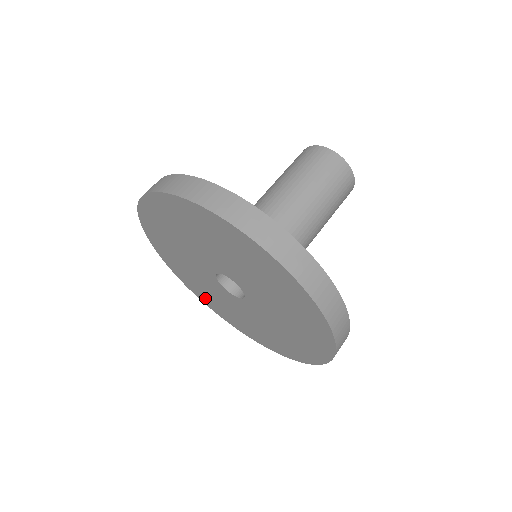
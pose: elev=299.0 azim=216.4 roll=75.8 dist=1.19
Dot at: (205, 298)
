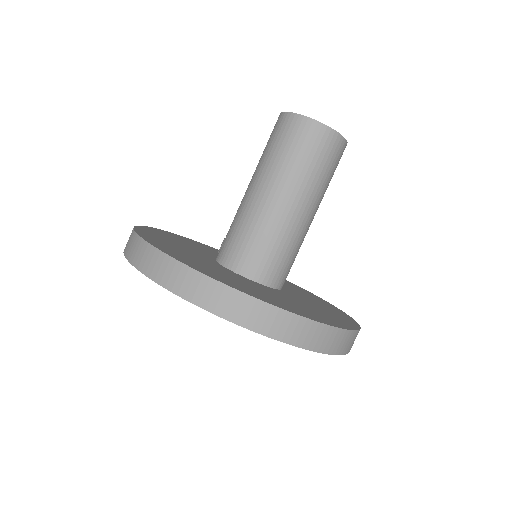
Dot at: occluded
